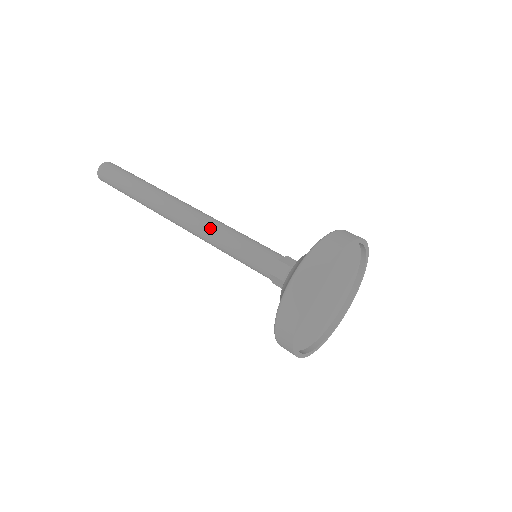
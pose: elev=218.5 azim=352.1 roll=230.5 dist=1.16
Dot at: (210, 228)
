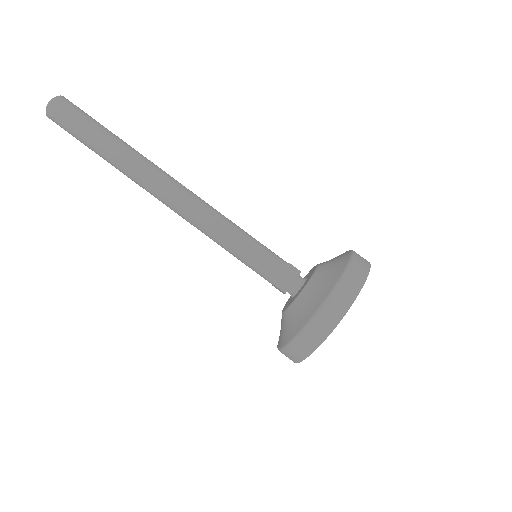
Dot at: (215, 213)
